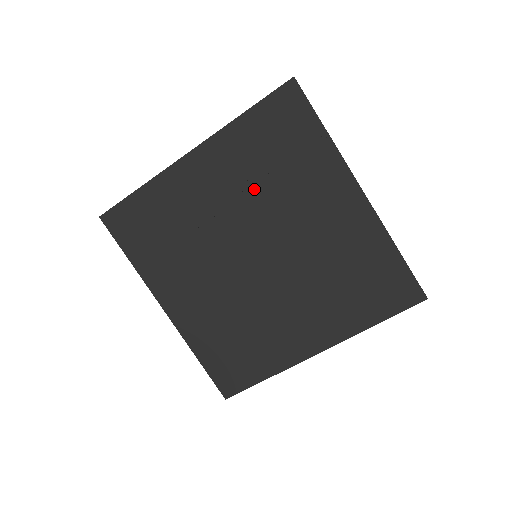
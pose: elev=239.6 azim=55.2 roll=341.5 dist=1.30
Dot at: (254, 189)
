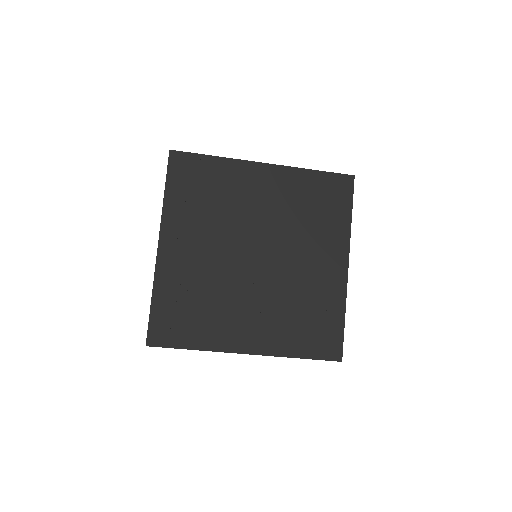
Dot at: (287, 215)
